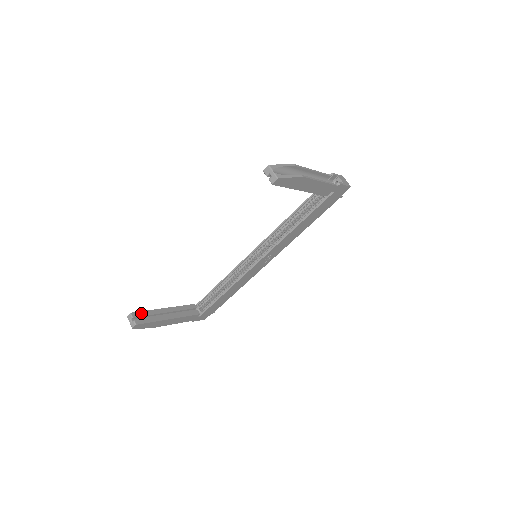
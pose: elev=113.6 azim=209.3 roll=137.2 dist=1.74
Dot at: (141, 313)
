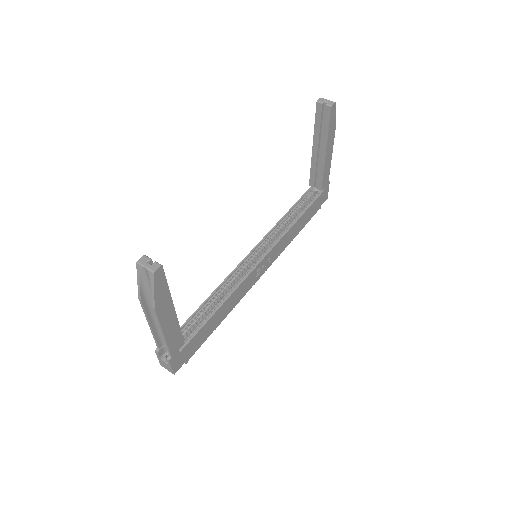
Dot at: occluded
